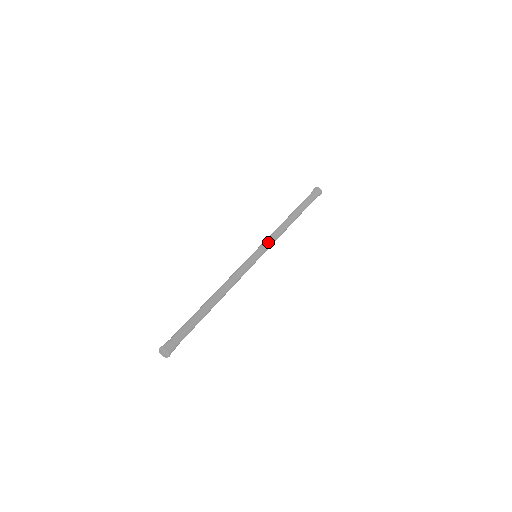
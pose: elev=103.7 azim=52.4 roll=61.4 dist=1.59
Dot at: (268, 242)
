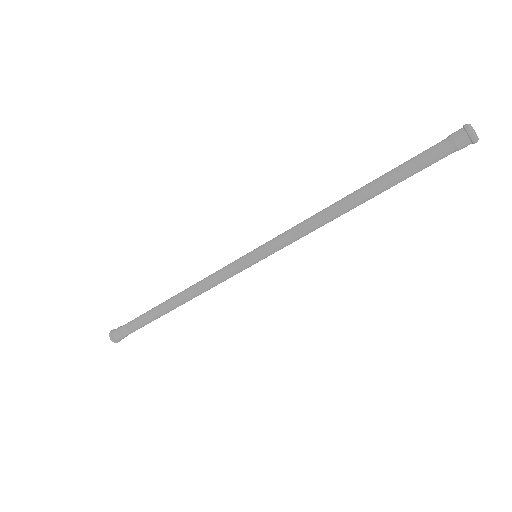
Dot at: (281, 243)
